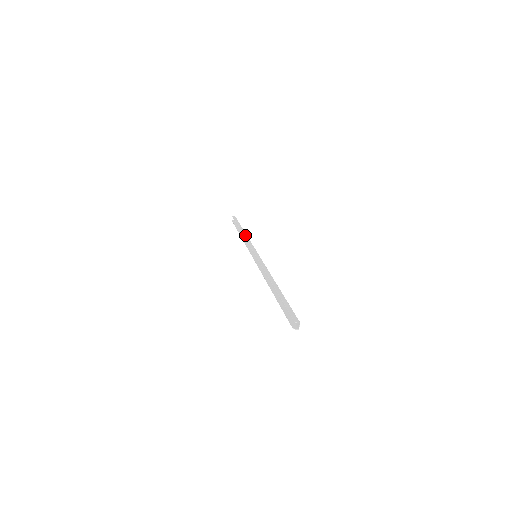
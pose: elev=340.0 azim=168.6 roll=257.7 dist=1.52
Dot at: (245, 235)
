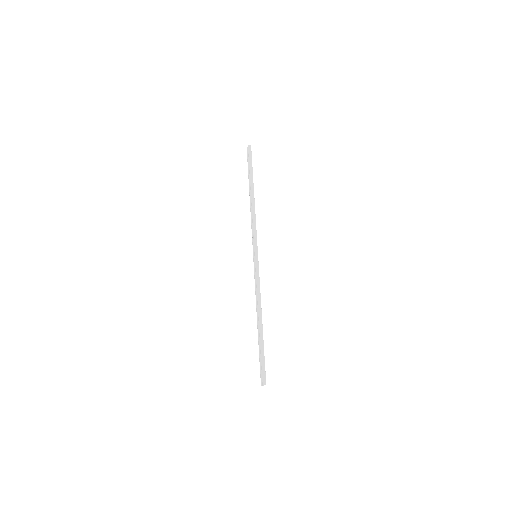
Dot at: (253, 207)
